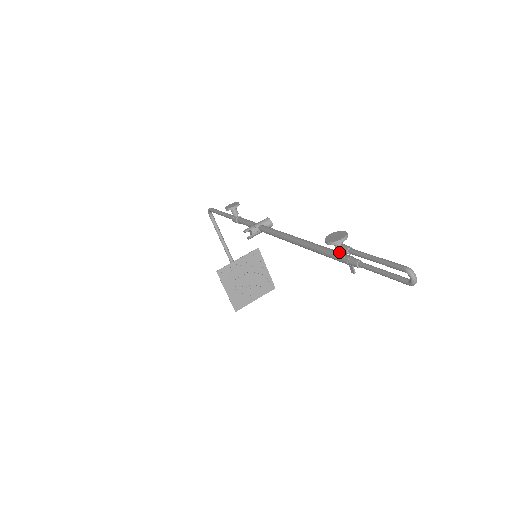
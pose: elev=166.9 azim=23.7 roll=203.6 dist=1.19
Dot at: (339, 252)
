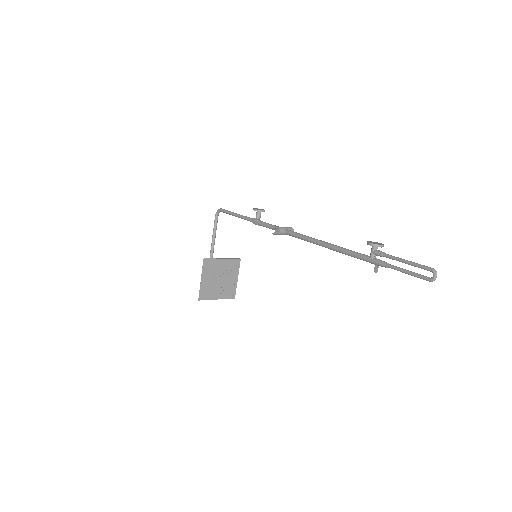
Dot at: (373, 254)
